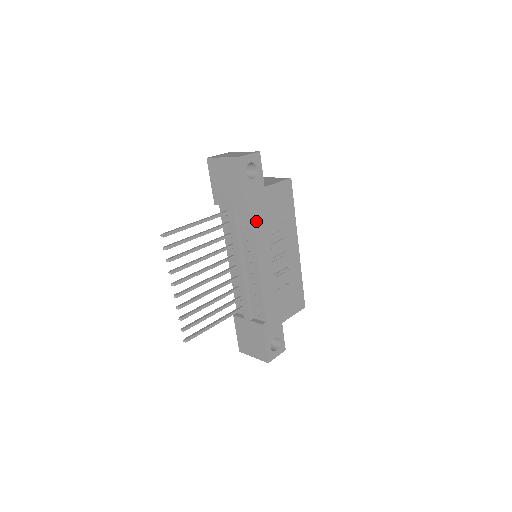
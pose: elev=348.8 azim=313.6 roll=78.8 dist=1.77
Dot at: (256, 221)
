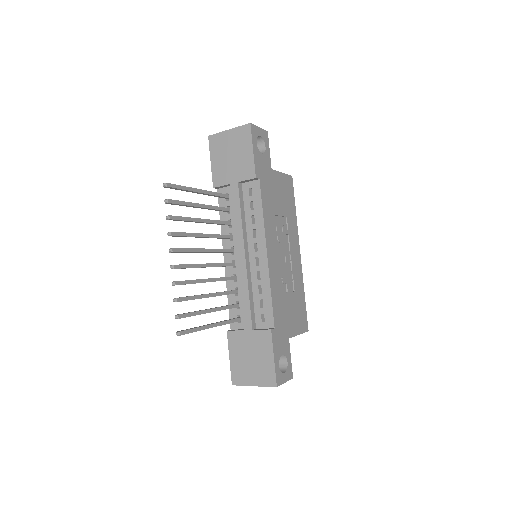
Dot at: (265, 200)
